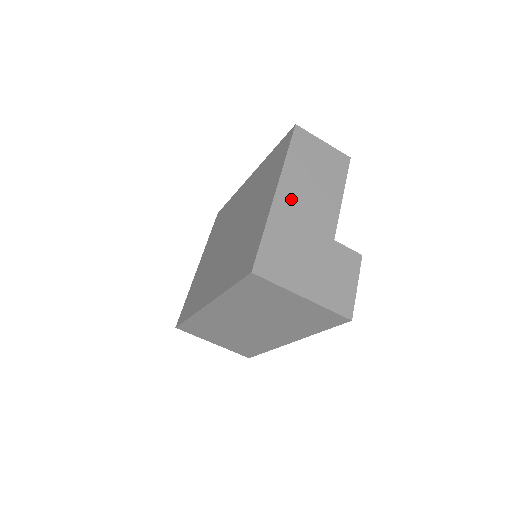
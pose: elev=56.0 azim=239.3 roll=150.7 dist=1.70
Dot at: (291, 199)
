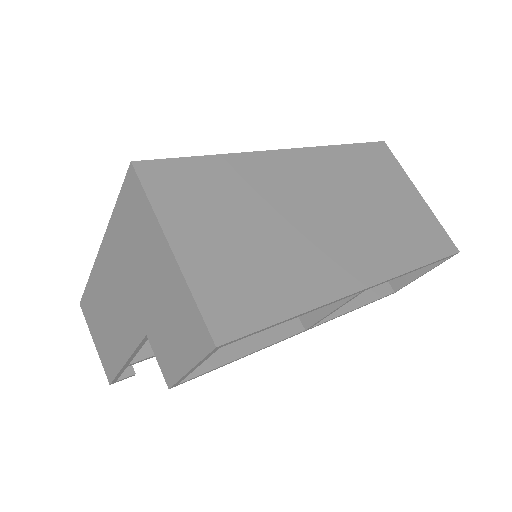
Dot at: occluded
